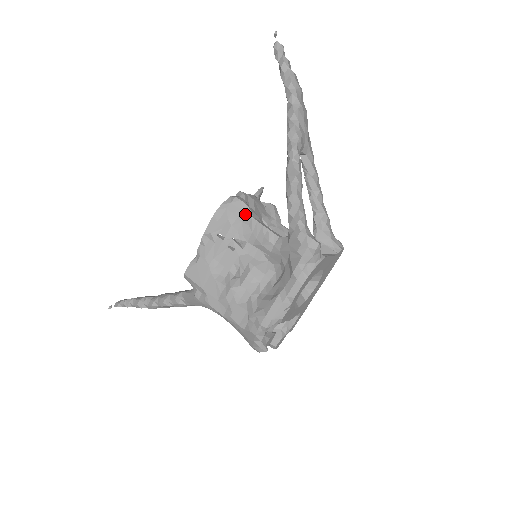
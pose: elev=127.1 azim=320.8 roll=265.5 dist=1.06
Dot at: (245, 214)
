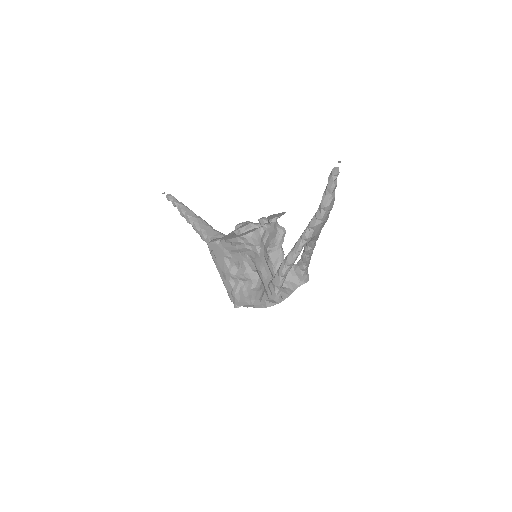
Dot at: (256, 249)
